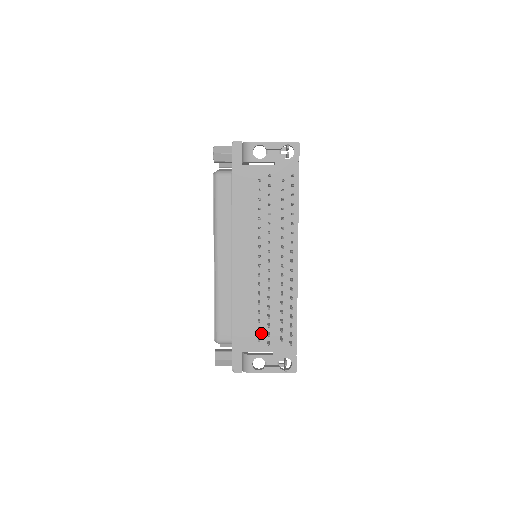
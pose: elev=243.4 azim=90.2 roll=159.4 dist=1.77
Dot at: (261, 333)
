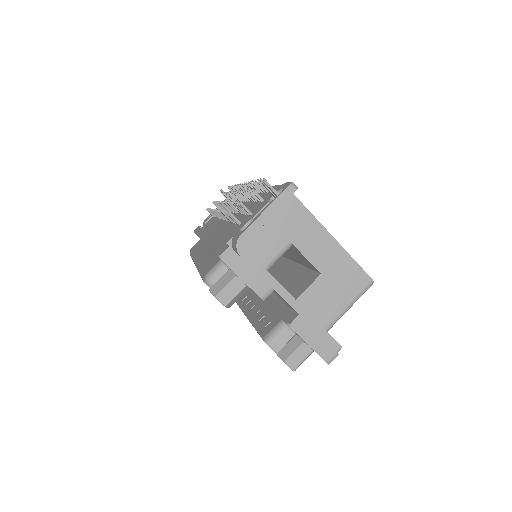
Dot at: (241, 222)
